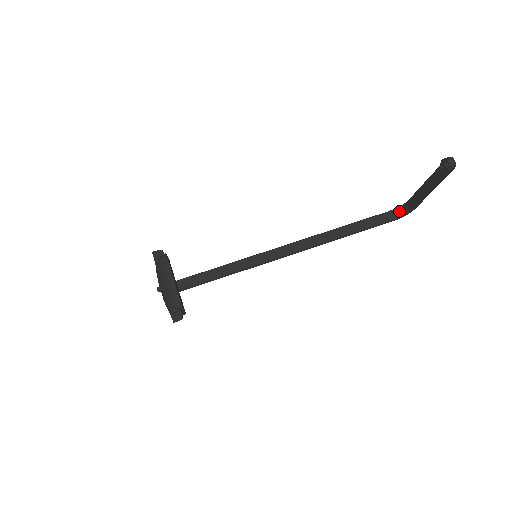
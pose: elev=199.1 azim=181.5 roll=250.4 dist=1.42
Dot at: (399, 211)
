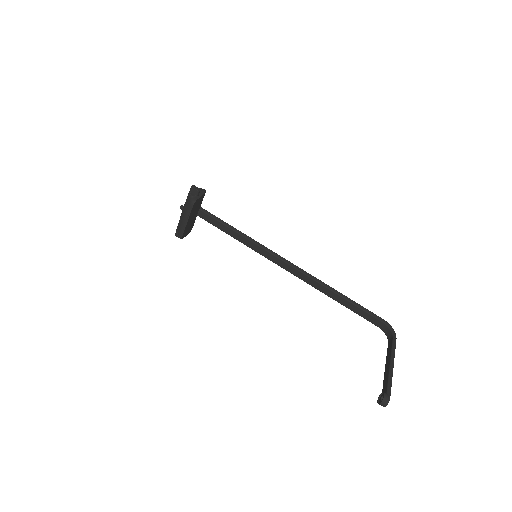
Dot at: (386, 329)
